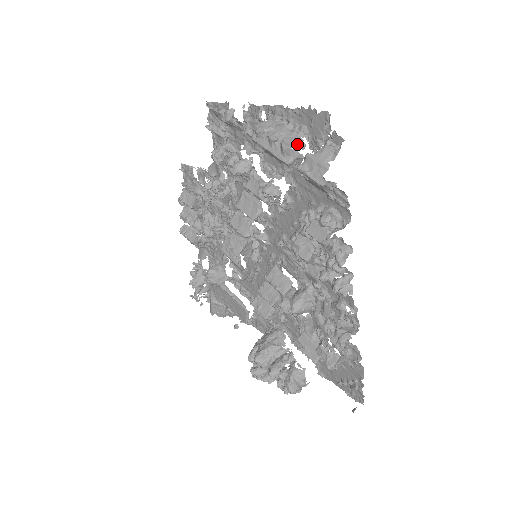
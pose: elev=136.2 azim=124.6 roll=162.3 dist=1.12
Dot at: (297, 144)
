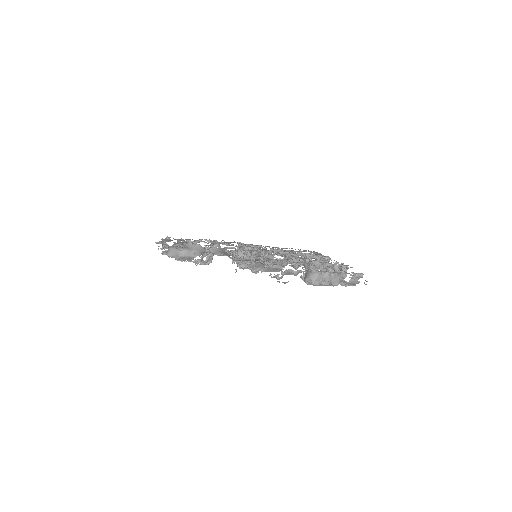
Dot at: occluded
